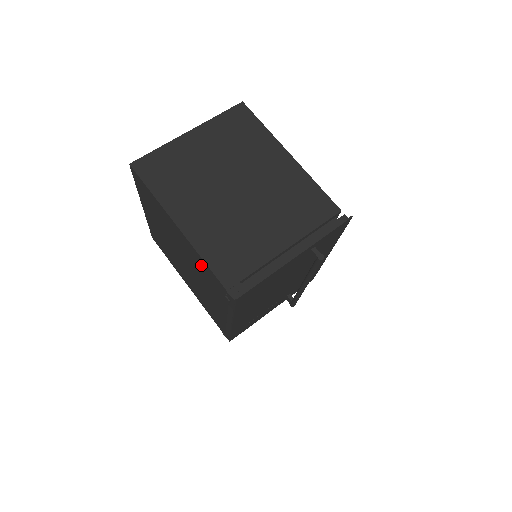
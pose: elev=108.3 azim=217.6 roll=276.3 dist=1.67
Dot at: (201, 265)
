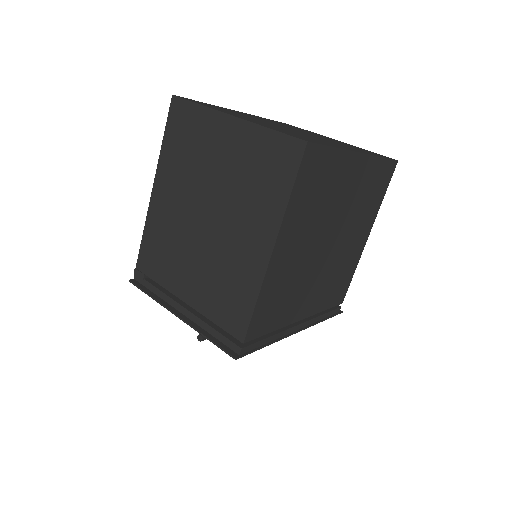
Dot at: occluded
